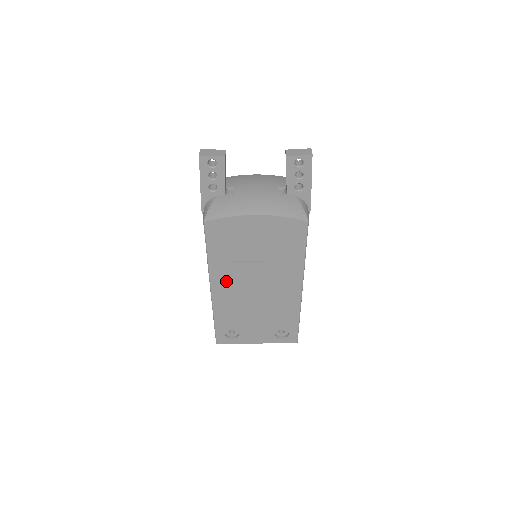
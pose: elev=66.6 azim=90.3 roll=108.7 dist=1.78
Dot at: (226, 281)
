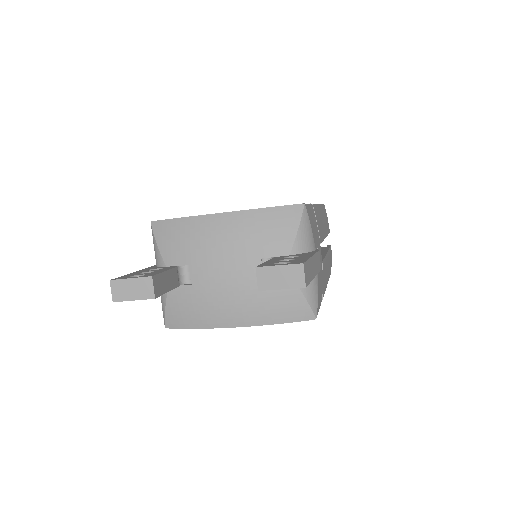
Dot at: occluded
